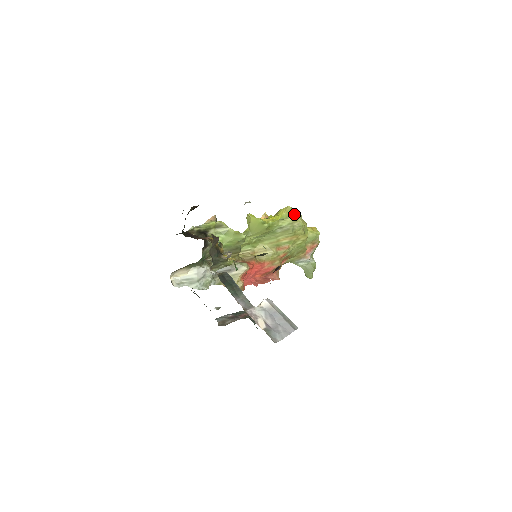
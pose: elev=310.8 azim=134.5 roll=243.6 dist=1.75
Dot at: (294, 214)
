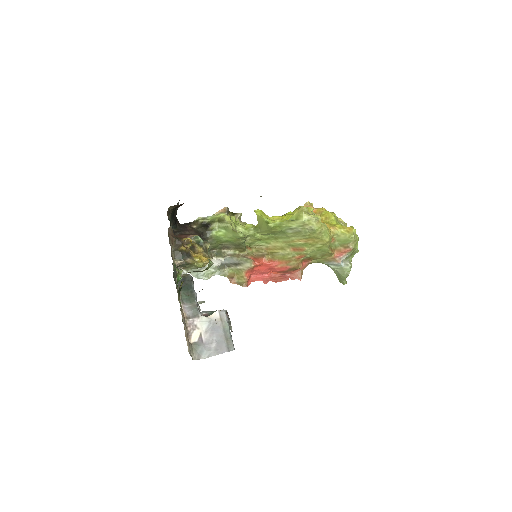
Dot at: (306, 216)
